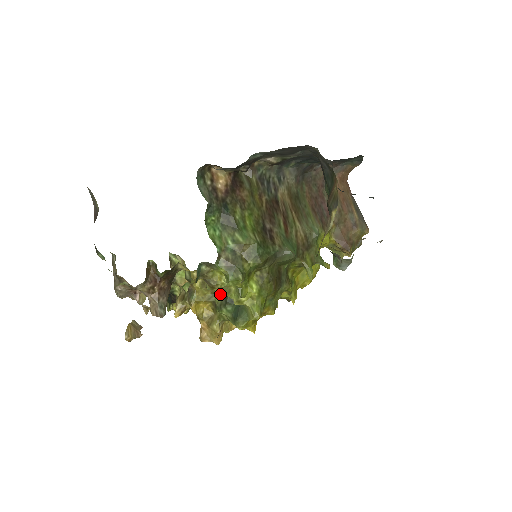
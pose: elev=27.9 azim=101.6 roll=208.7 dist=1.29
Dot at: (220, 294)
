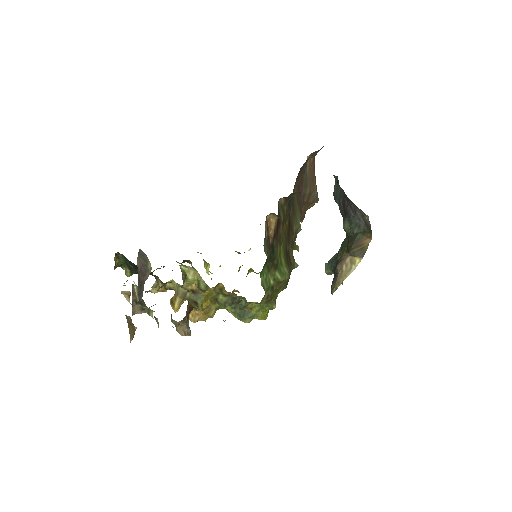
Dot at: occluded
